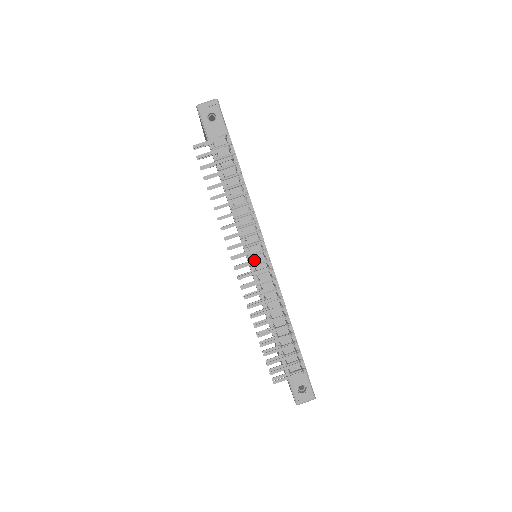
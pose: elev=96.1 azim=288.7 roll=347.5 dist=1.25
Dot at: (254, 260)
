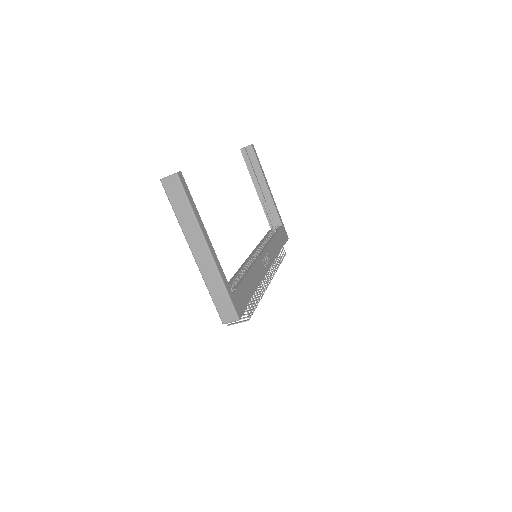
Dot at: occluded
